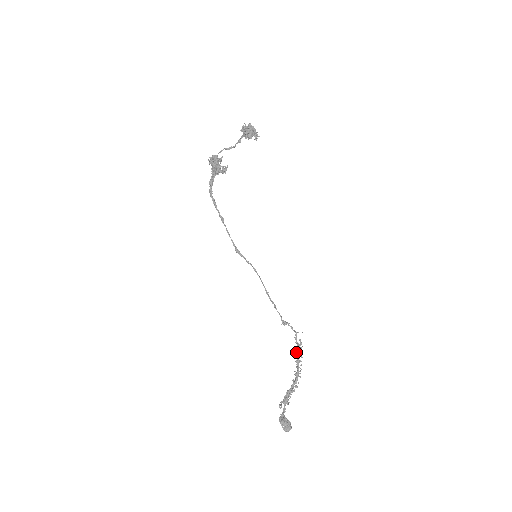
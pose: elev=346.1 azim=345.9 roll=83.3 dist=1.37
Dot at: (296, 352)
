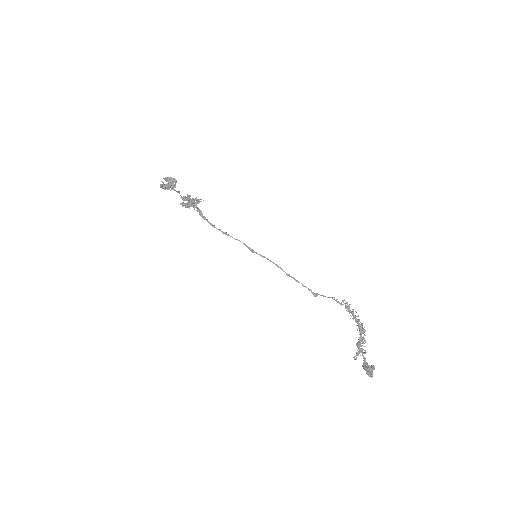
Dot at: (347, 311)
